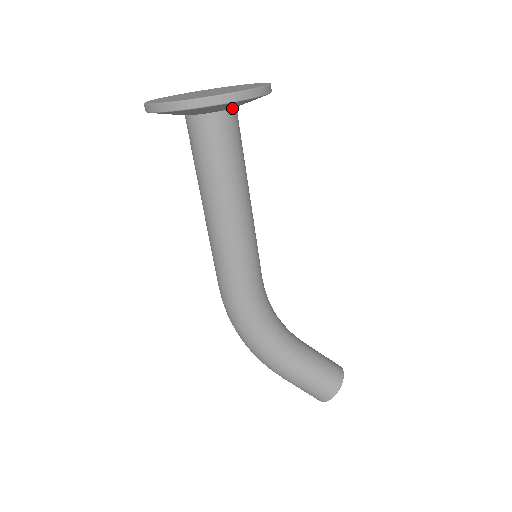
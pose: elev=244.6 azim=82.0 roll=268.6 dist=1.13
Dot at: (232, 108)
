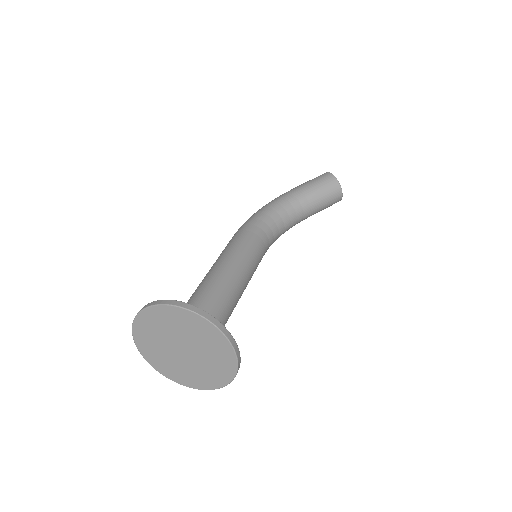
Dot at: occluded
